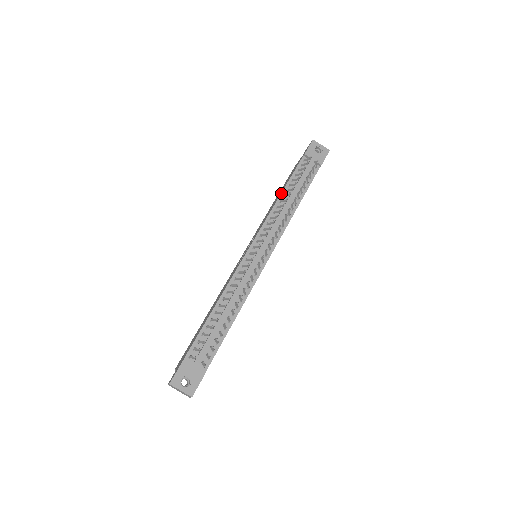
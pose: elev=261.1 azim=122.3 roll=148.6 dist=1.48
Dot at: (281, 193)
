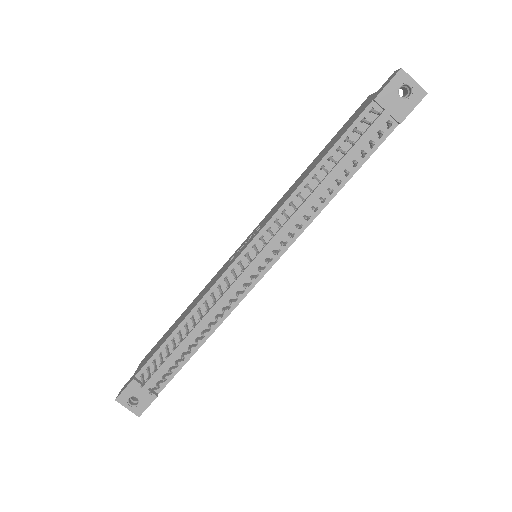
Dot at: (312, 170)
